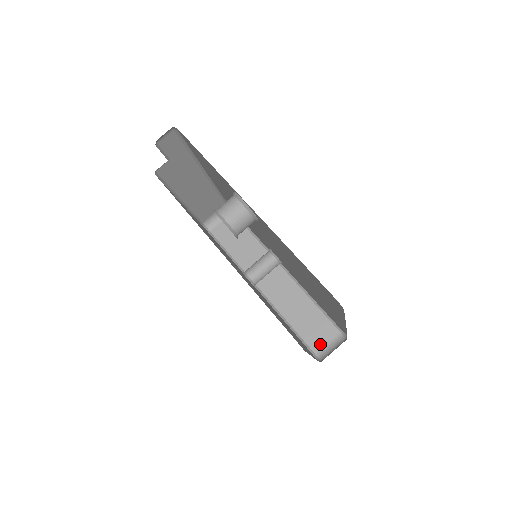
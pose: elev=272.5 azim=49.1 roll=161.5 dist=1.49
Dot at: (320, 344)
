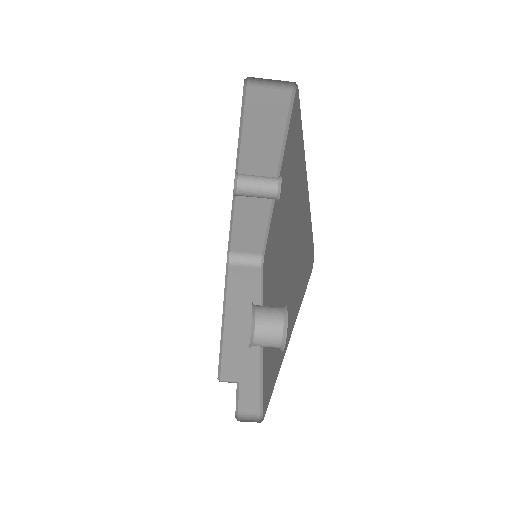
Dot at: (240, 249)
